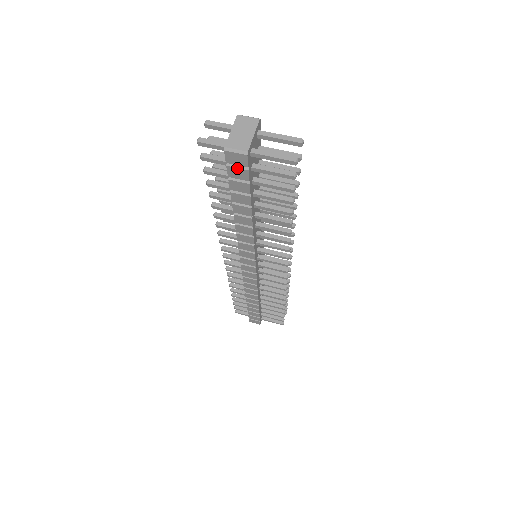
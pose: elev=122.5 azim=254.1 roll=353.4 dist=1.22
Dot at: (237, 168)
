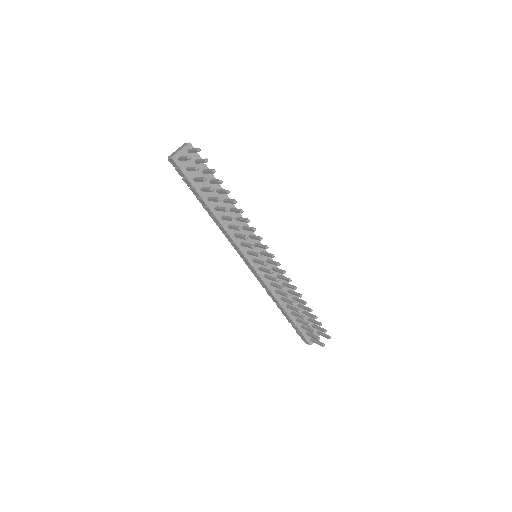
Dot at: (178, 169)
